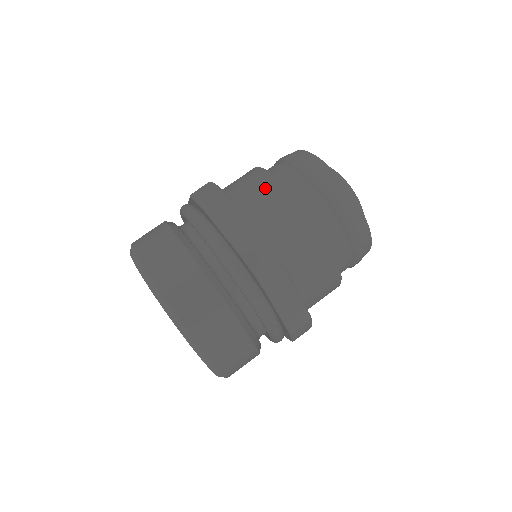
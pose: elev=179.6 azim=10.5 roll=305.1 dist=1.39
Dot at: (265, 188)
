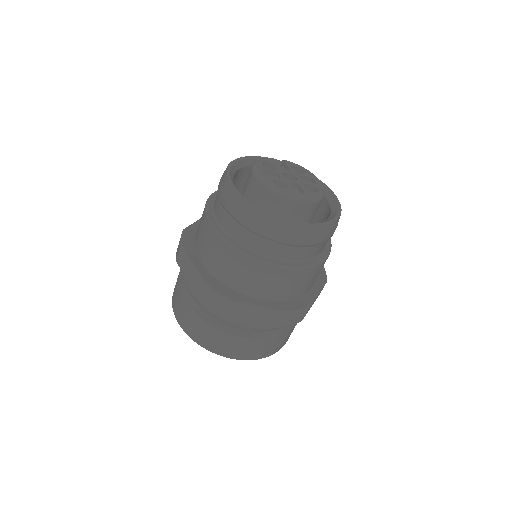
Dot at: (203, 229)
